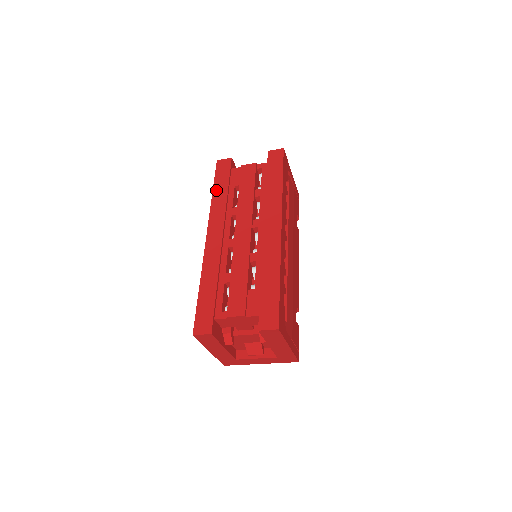
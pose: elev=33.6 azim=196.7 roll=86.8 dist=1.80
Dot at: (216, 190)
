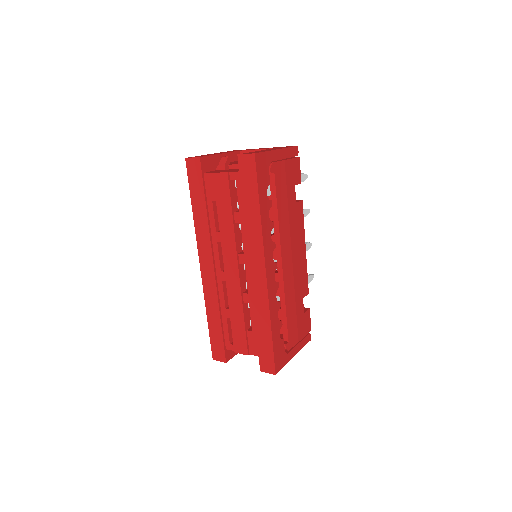
Dot at: (195, 206)
